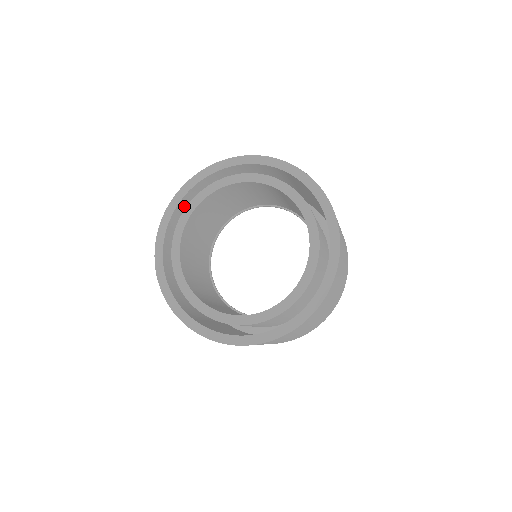
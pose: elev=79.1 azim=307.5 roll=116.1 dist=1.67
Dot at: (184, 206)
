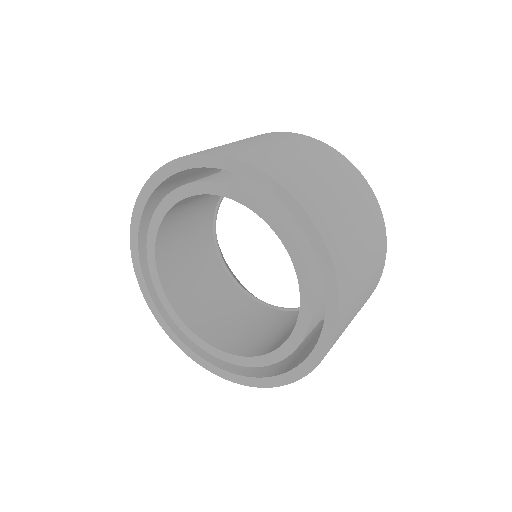
Dot at: occluded
